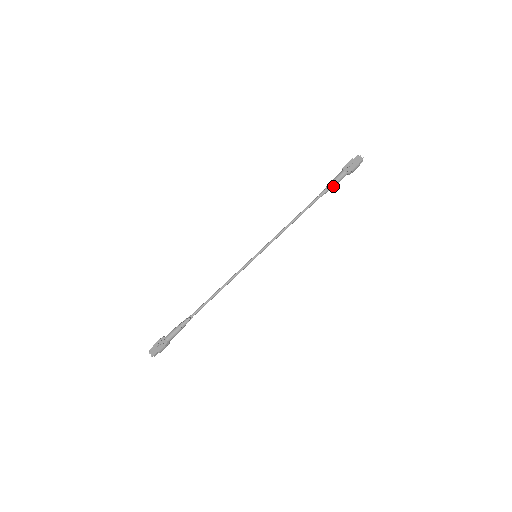
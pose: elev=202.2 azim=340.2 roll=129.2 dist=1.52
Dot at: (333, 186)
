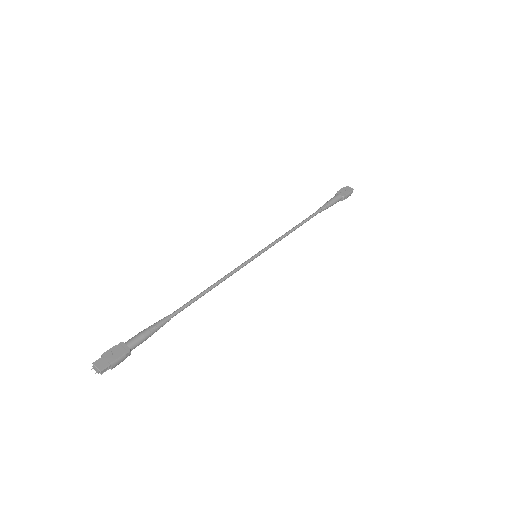
Dot at: (330, 205)
